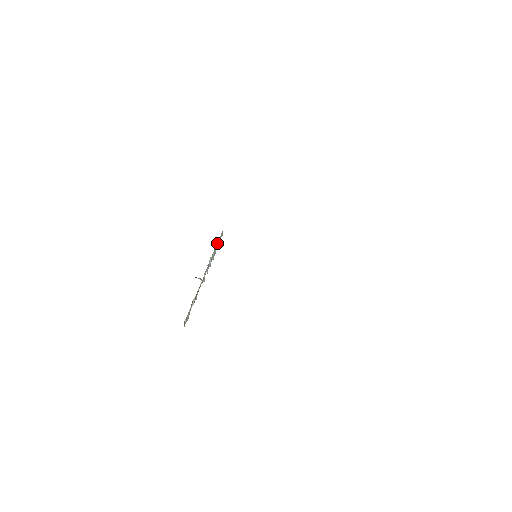
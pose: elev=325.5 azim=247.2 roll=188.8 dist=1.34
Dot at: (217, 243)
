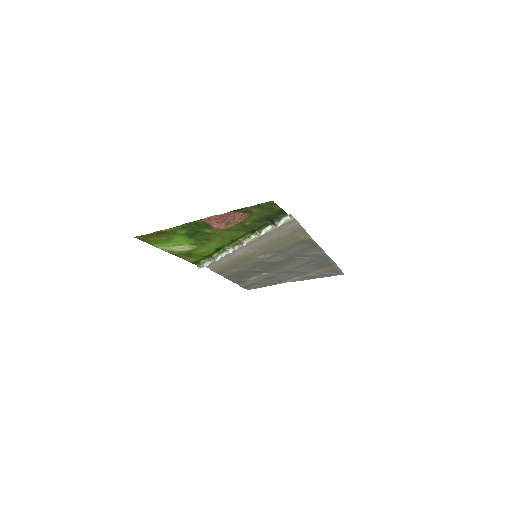
Dot at: occluded
